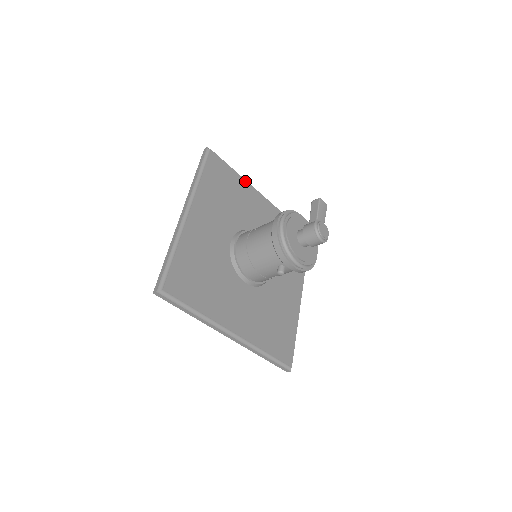
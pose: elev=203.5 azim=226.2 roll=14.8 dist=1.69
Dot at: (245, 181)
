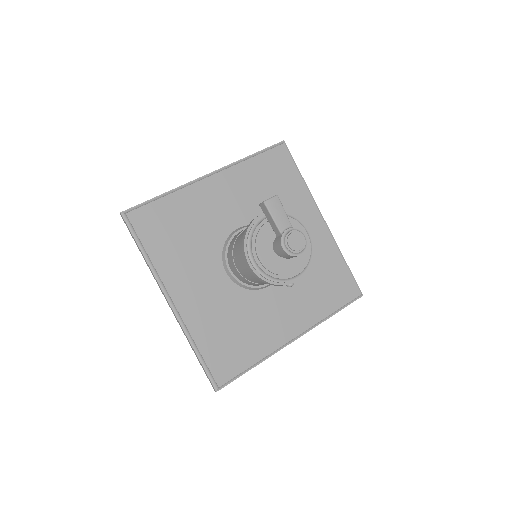
Dot at: (181, 191)
